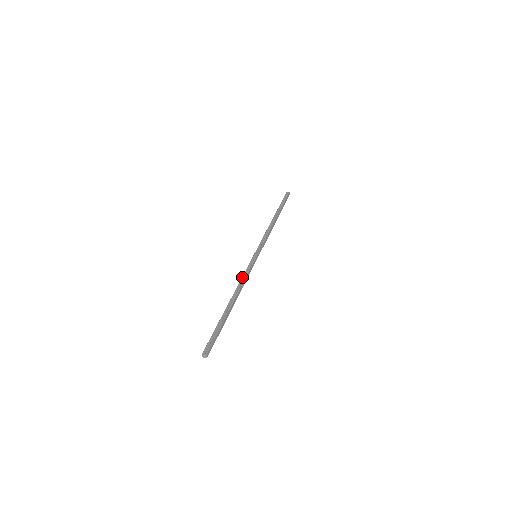
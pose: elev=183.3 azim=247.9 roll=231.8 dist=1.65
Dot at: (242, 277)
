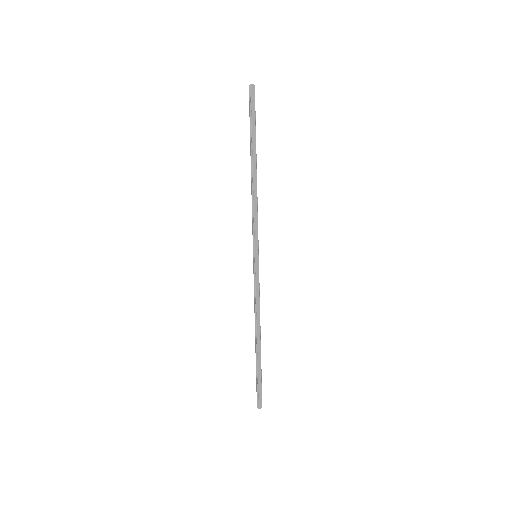
Dot at: (254, 300)
